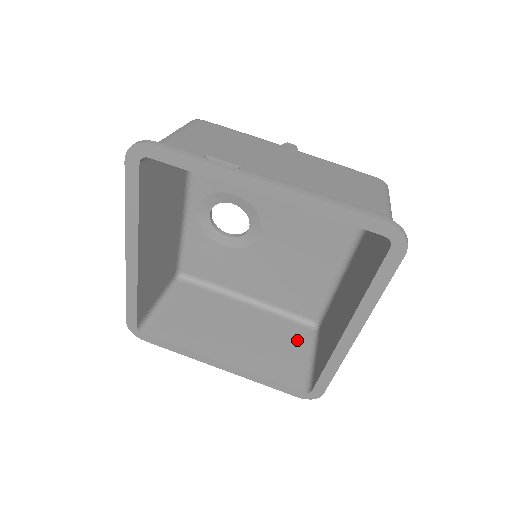
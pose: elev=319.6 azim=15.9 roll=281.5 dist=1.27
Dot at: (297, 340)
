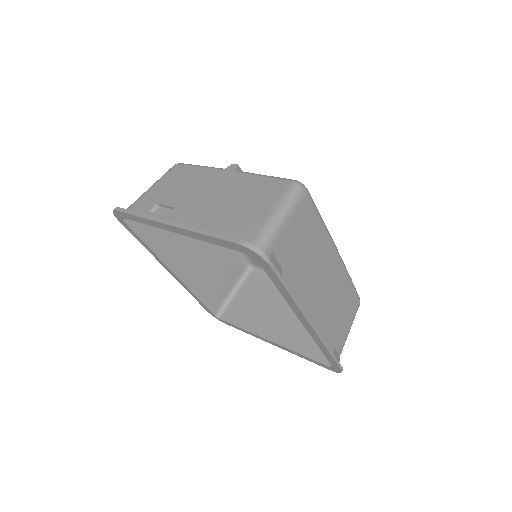
Dot at: occluded
